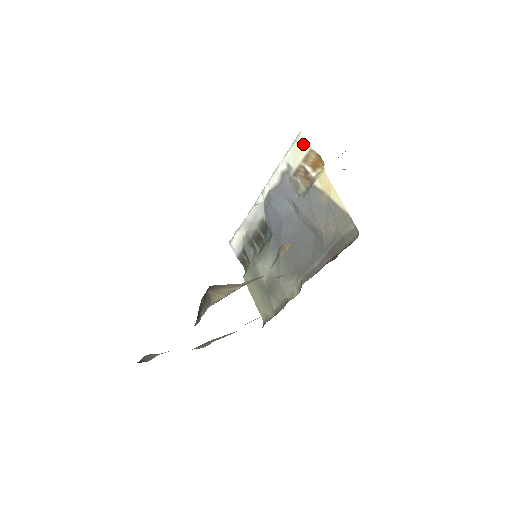
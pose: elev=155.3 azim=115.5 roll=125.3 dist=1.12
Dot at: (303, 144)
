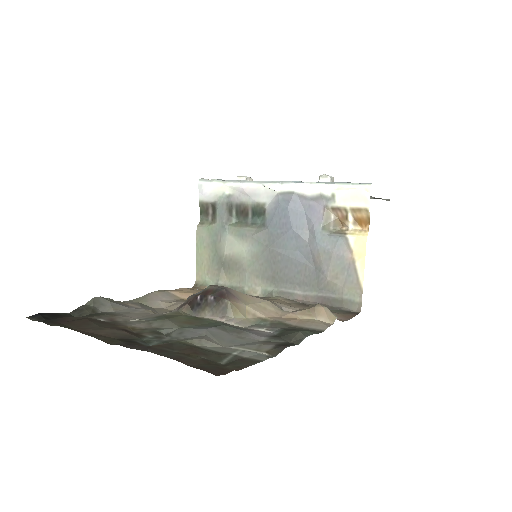
Dot at: (364, 197)
